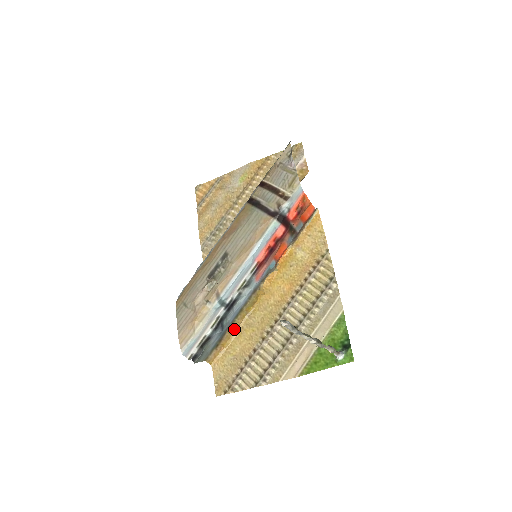
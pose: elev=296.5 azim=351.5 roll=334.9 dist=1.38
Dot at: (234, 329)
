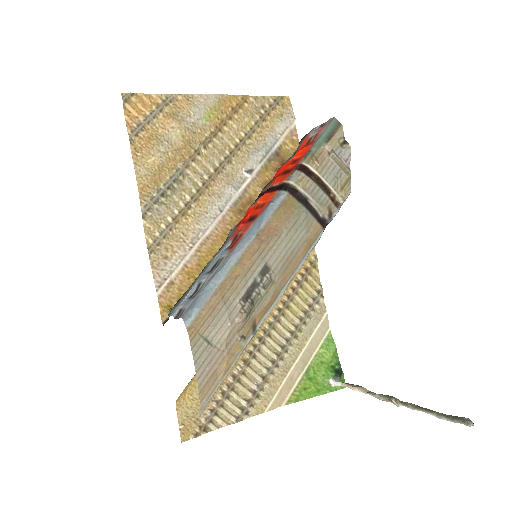
Dot at: occluded
